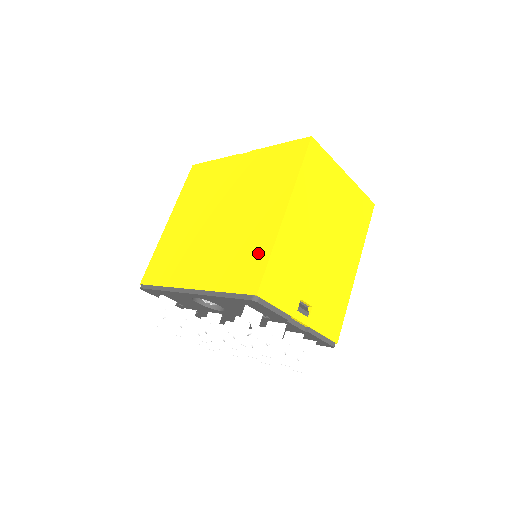
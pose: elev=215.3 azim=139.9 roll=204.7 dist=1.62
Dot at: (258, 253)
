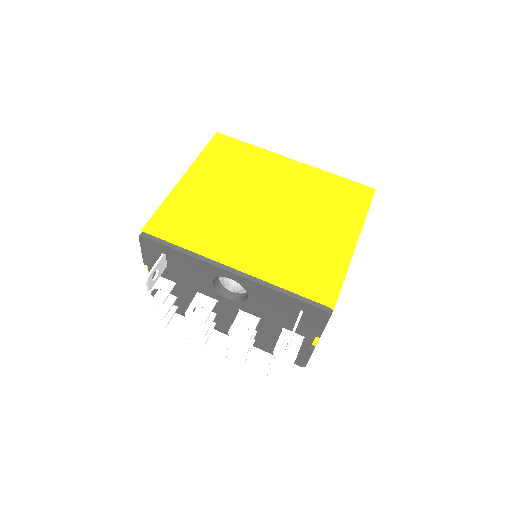
Dot at: (330, 269)
